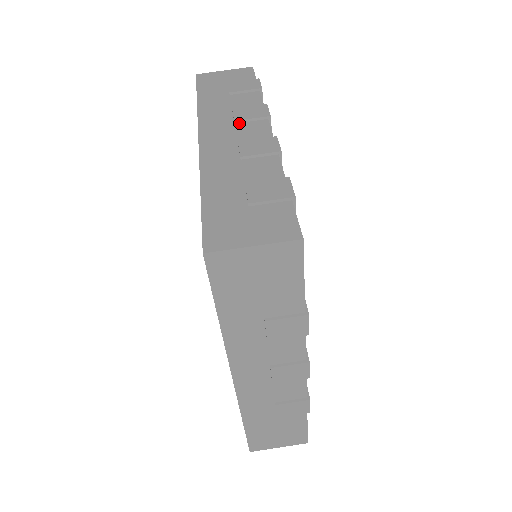
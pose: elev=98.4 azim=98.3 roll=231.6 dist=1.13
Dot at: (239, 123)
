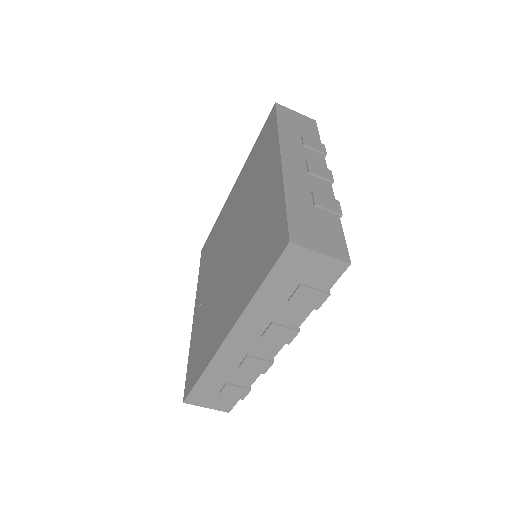
Dot at: (264, 337)
